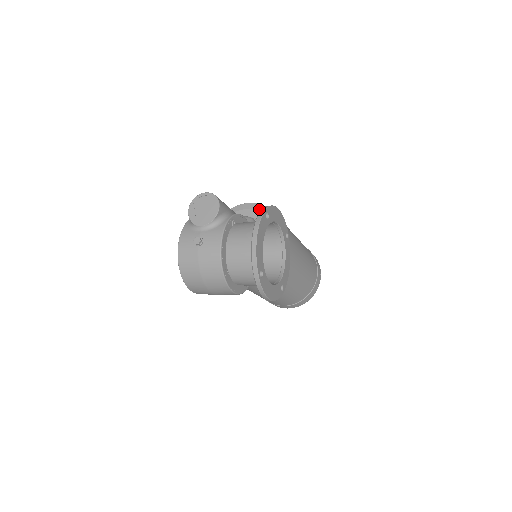
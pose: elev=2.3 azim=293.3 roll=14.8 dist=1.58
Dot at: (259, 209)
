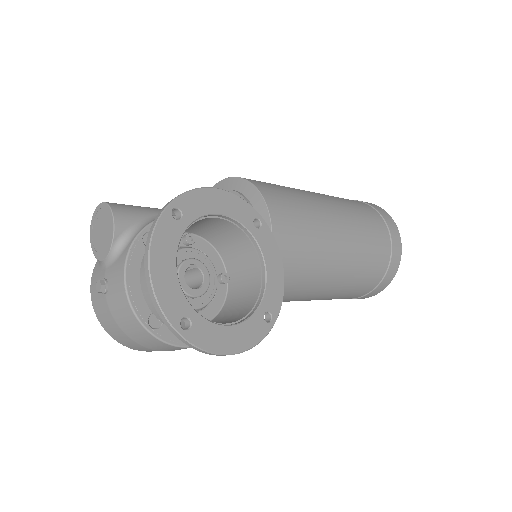
Dot at: (234, 185)
